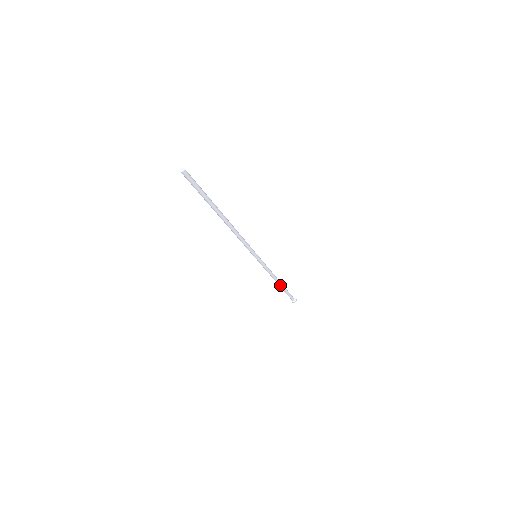
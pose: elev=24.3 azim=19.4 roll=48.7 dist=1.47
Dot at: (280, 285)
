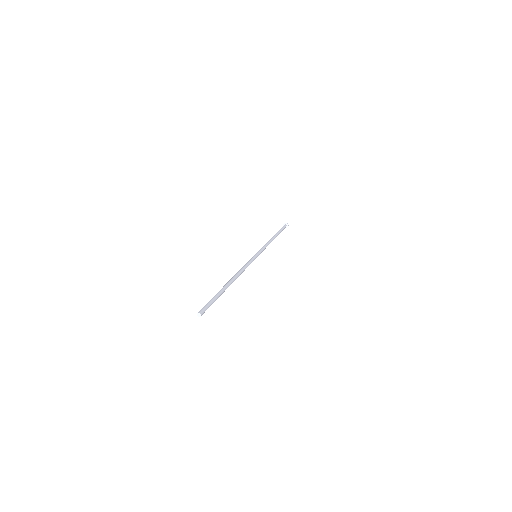
Dot at: (275, 237)
